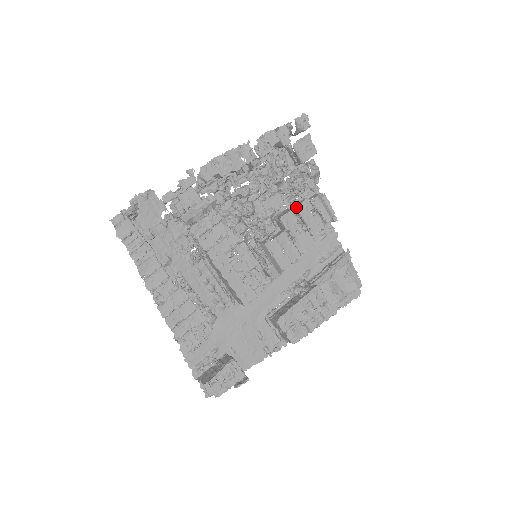
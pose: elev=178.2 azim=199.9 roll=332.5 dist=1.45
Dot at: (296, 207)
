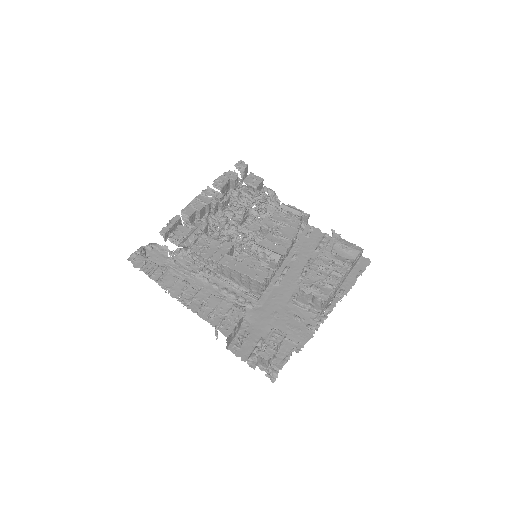
Dot at: (270, 218)
